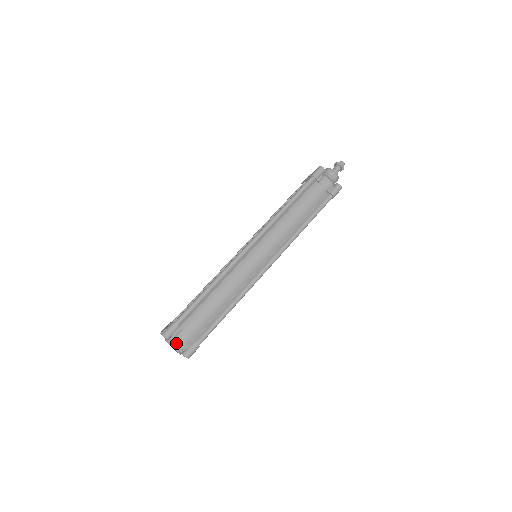
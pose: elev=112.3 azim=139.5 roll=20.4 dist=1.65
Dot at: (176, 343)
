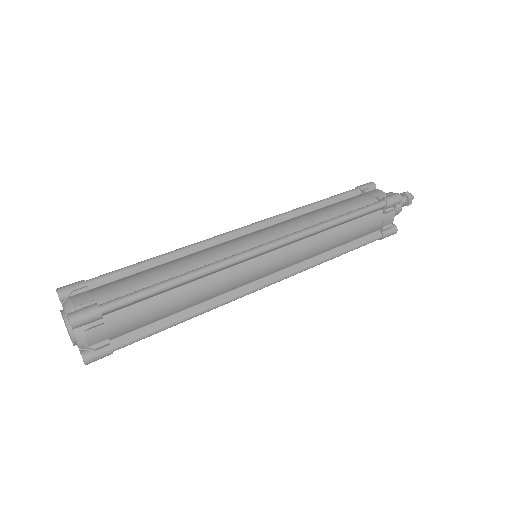
Dot at: (68, 302)
